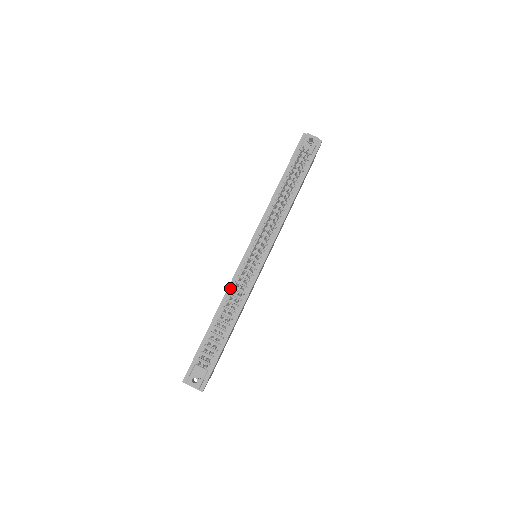
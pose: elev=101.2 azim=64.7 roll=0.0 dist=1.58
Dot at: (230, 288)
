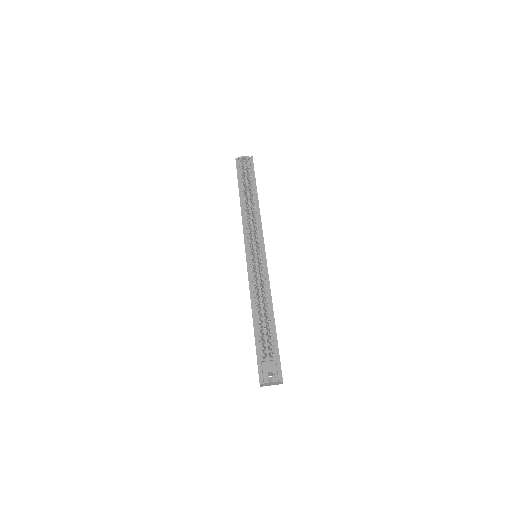
Dot at: (251, 288)
